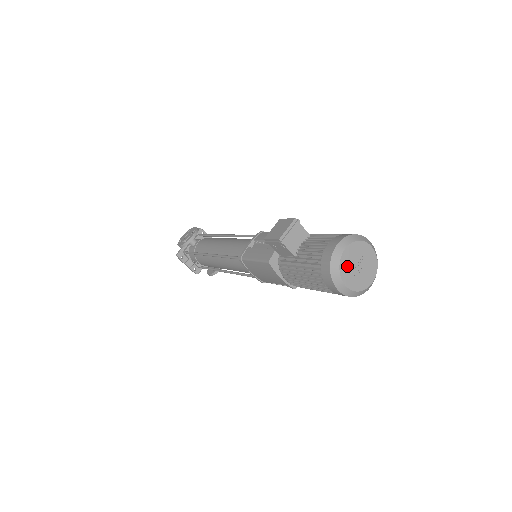
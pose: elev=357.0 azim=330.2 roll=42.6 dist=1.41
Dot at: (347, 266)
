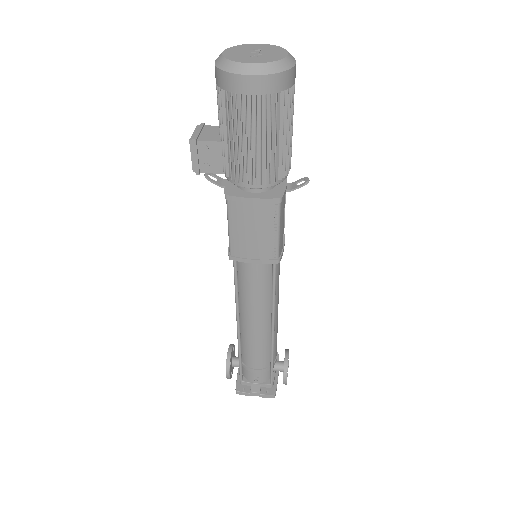
Dot at: (238, 57)
